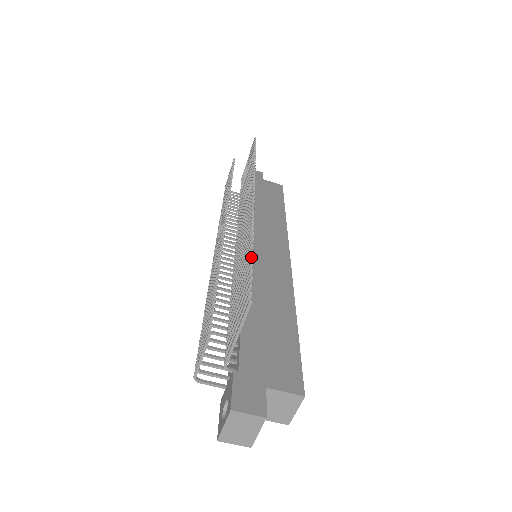
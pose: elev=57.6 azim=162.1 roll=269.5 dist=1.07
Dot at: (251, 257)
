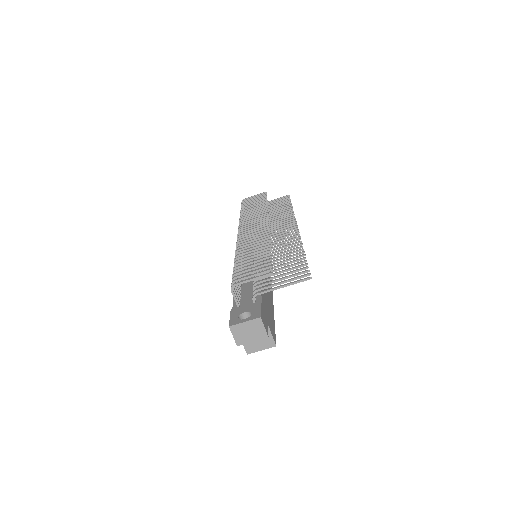
Dot at: (305, 258)
